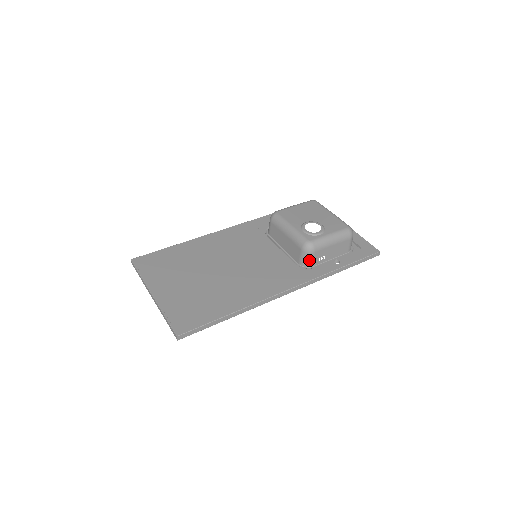
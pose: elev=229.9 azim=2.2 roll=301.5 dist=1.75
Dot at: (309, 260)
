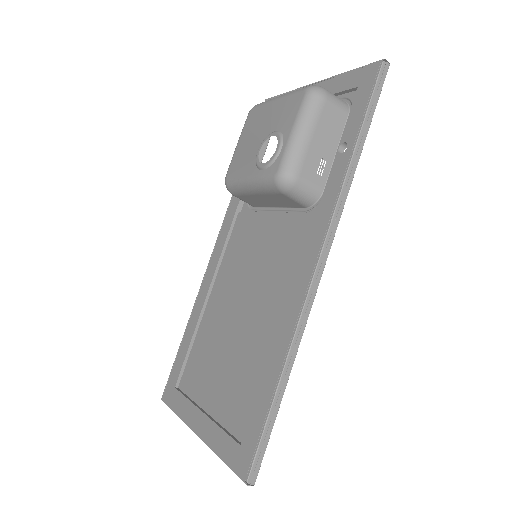
Dot at: (307, 192)
